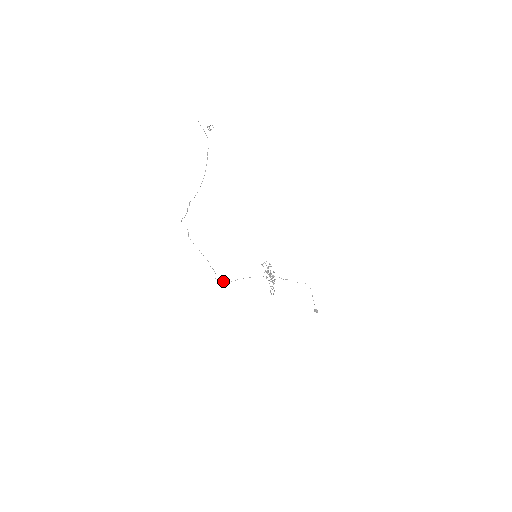
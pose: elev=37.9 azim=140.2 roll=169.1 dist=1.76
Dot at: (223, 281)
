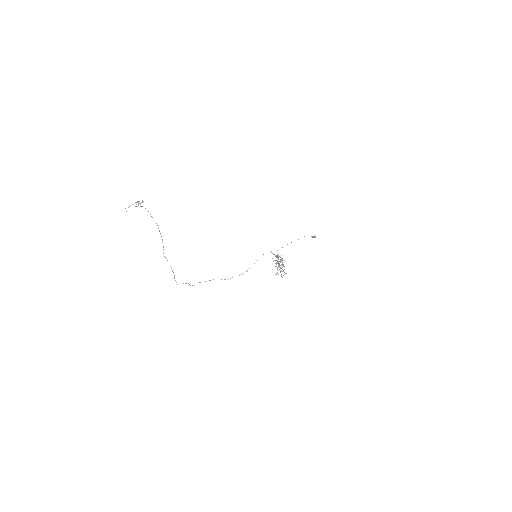
Dot at: occluded
